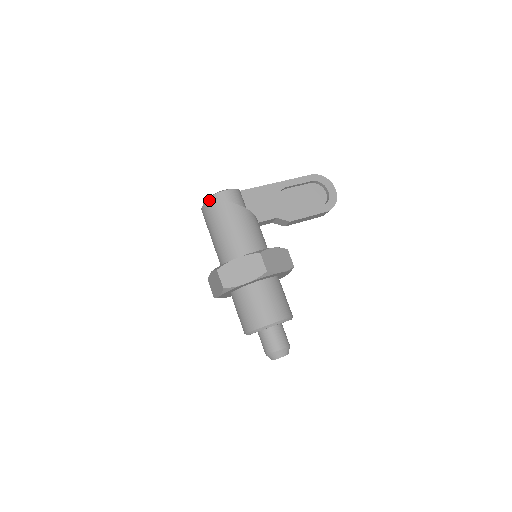
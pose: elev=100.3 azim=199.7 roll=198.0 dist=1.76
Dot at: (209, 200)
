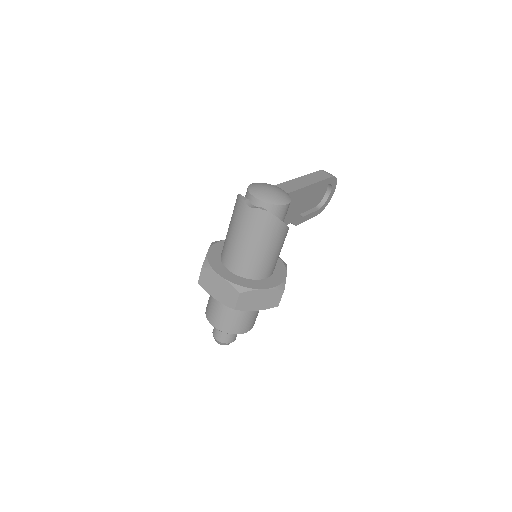
Dot at: (269, 213)
